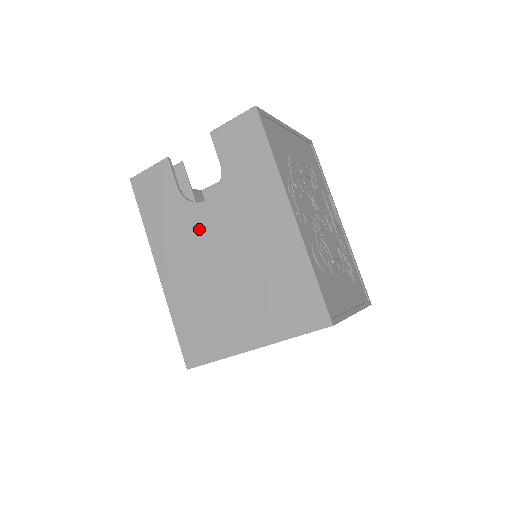
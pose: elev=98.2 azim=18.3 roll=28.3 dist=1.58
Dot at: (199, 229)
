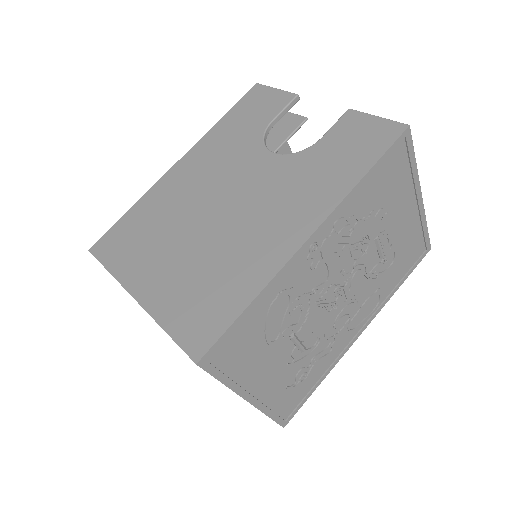
Dot at: (239, 167)
